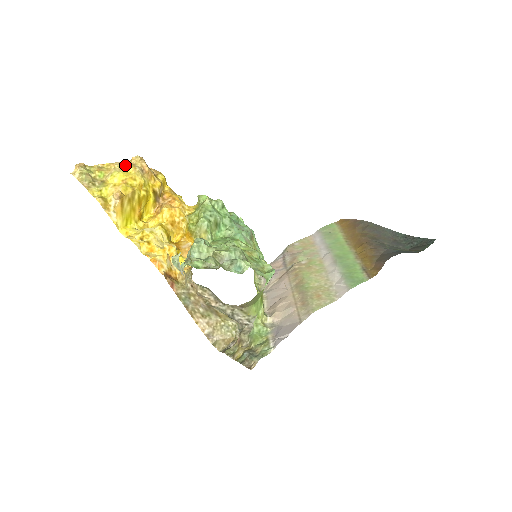
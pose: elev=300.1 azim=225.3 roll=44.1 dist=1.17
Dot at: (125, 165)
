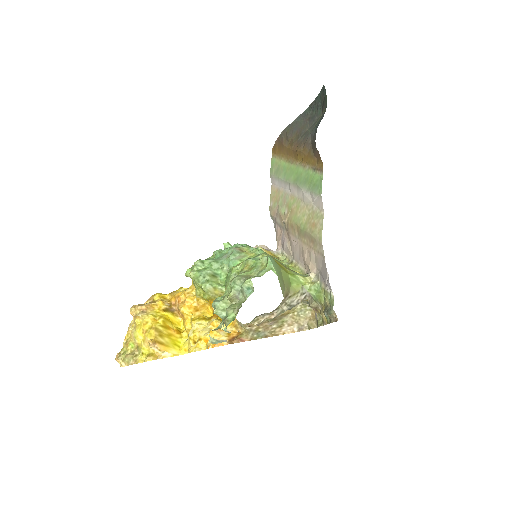
Dot at: occluded
